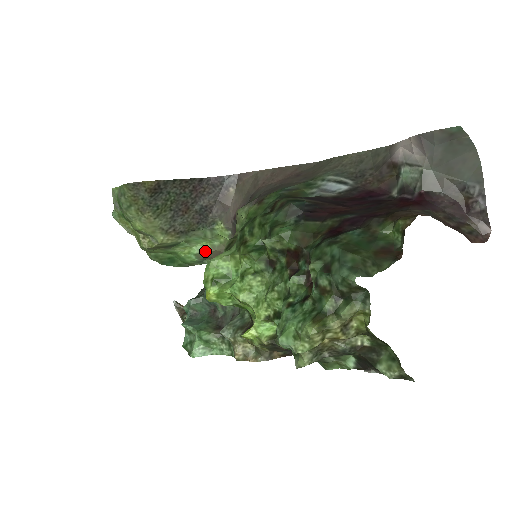
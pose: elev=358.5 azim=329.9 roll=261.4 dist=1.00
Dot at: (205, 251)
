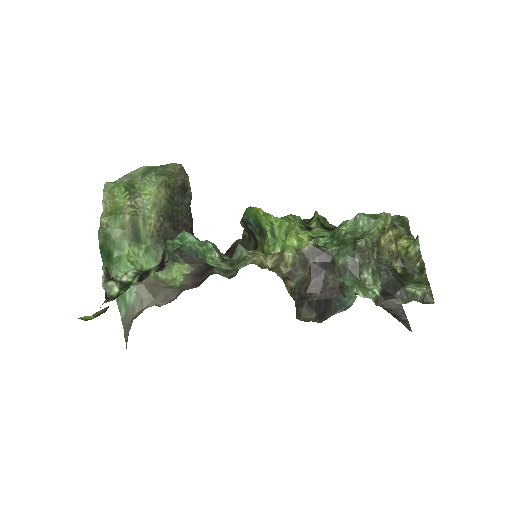
Dot at: occluded
